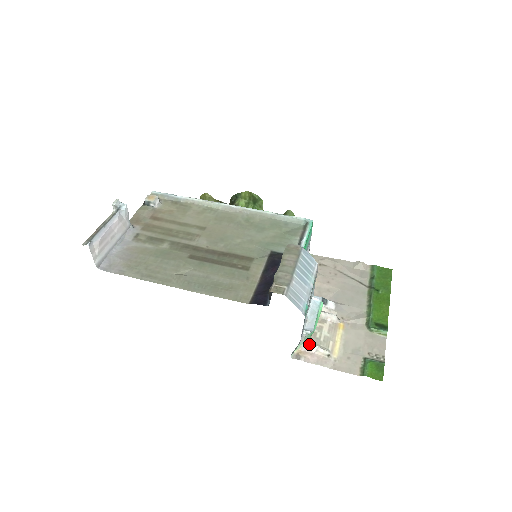
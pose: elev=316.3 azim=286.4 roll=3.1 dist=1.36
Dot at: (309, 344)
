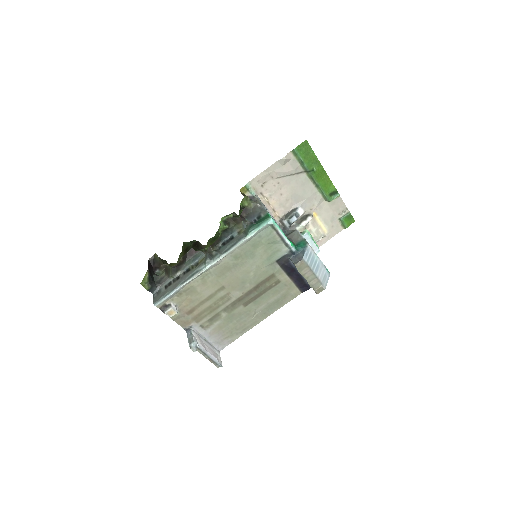
Dot at: occluded
